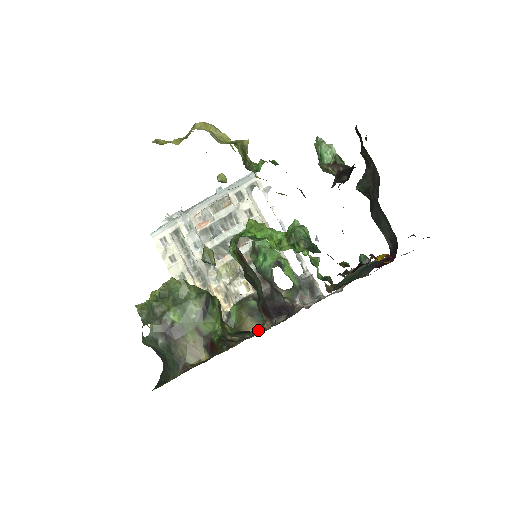
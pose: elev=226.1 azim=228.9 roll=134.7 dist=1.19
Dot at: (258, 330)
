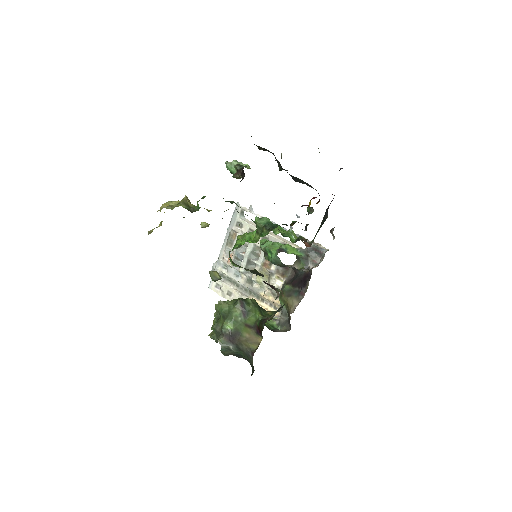
Dot at: occluded
